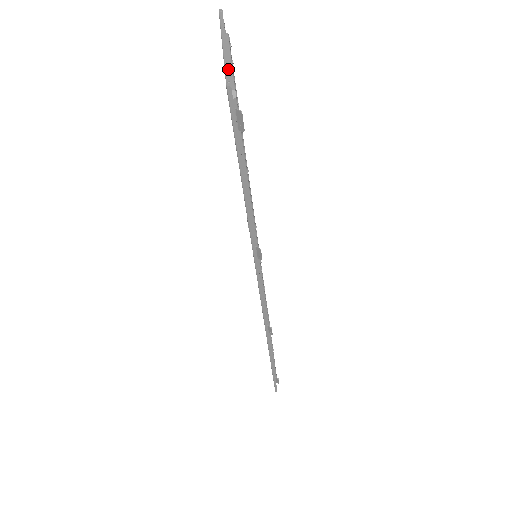
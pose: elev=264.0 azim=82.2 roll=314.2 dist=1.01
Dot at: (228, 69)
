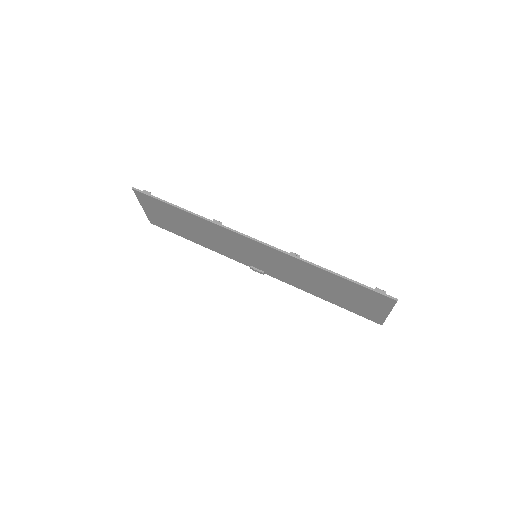
Dot at: (136, 194)
